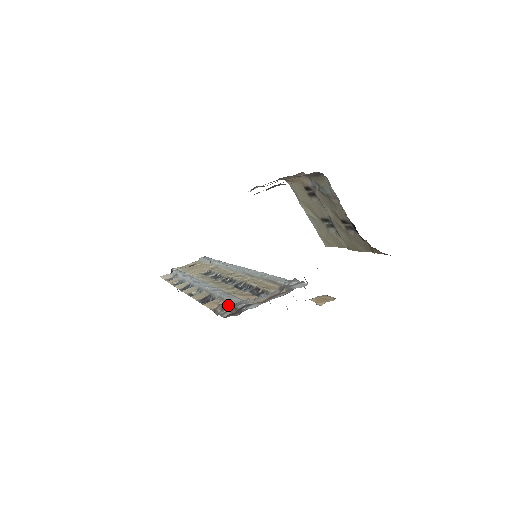
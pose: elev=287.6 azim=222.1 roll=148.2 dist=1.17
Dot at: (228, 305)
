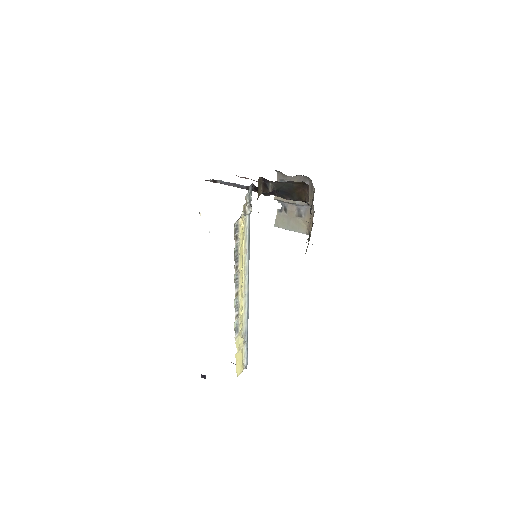
Dot at: occluded
